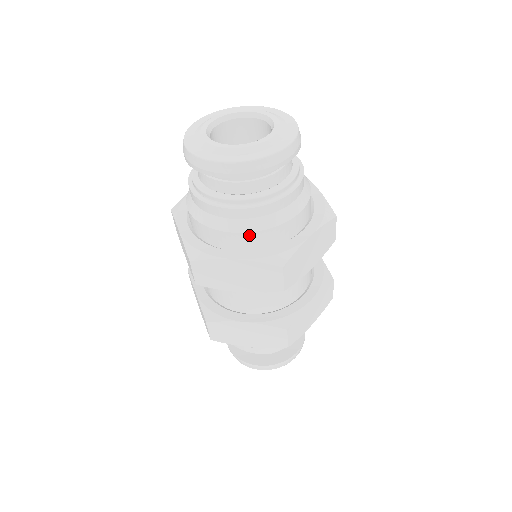
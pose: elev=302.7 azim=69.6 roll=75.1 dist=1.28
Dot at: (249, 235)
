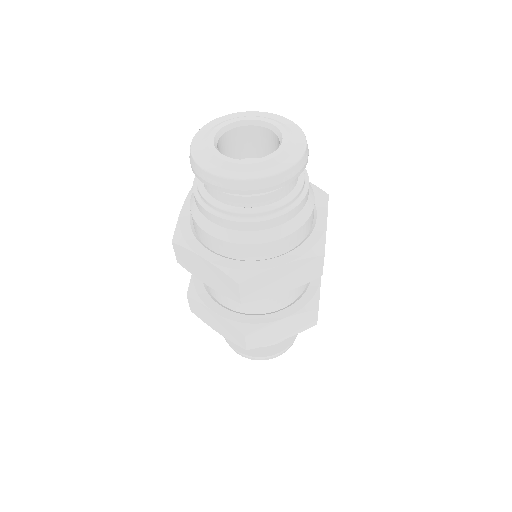
Dot at: (221, 242)
